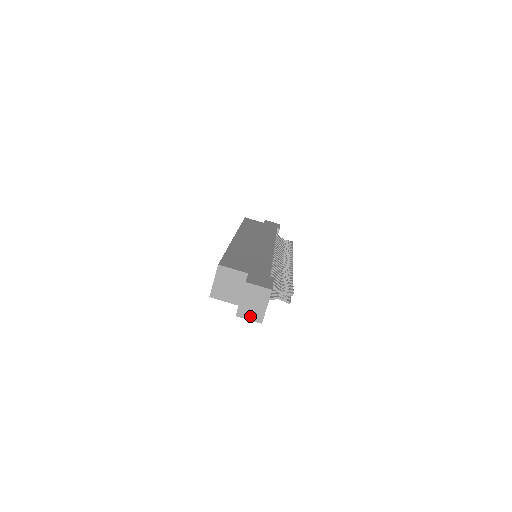
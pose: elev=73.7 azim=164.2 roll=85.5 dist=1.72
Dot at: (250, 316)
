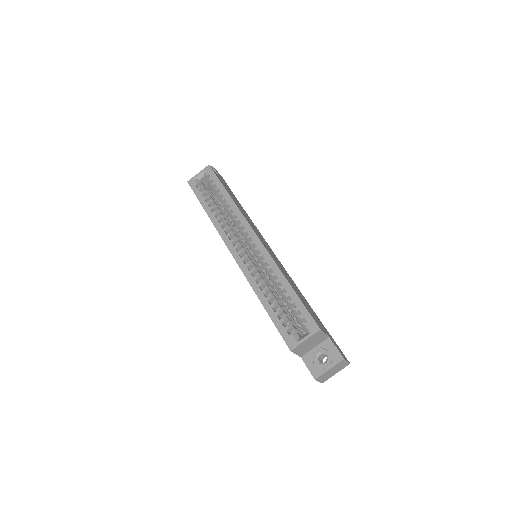
Dot at: (322, 379)
